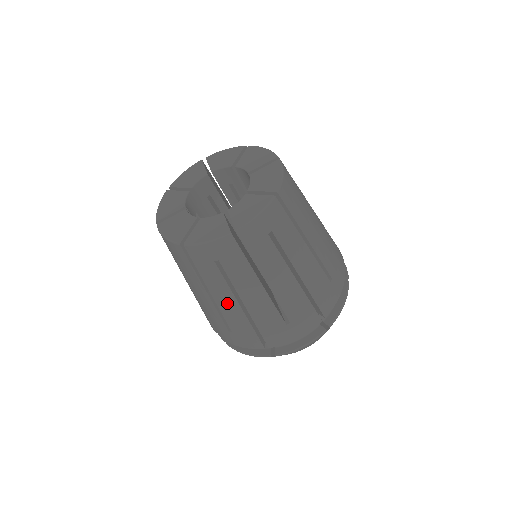
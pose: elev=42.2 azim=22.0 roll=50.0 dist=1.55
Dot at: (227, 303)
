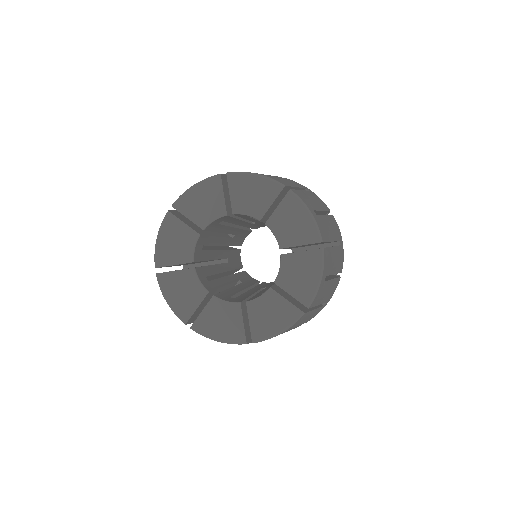
Dot at: occluded
